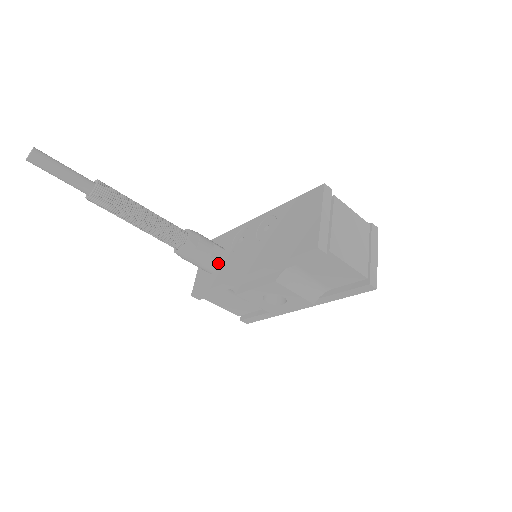
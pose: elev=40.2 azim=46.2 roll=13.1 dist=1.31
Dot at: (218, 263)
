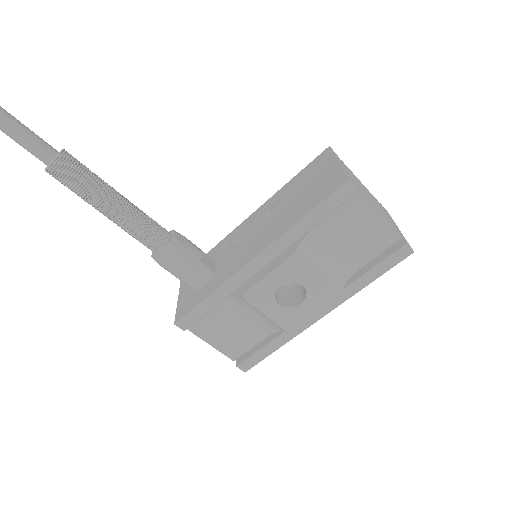
Dot at: (209, 270)
